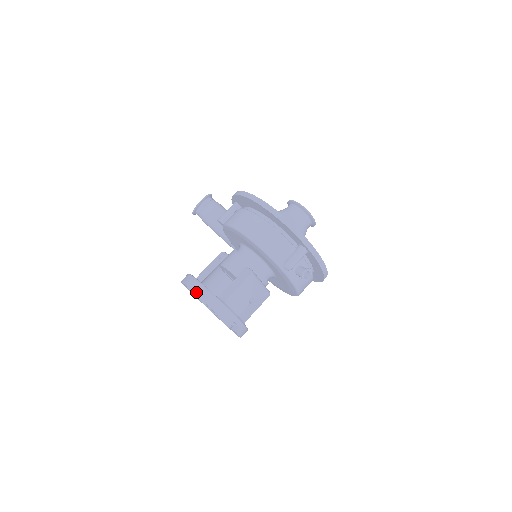
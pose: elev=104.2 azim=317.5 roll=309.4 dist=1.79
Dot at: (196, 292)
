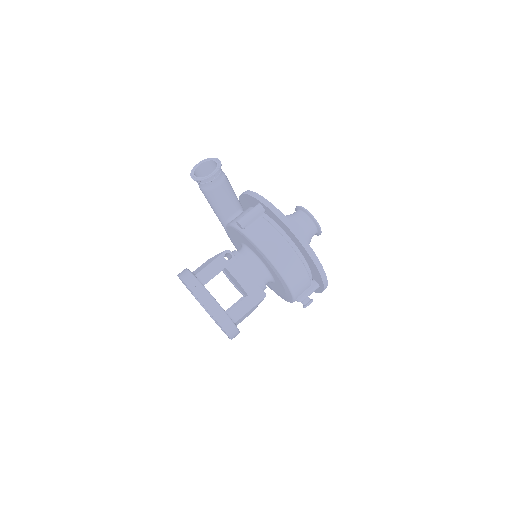
Dot at: (216, 318)
